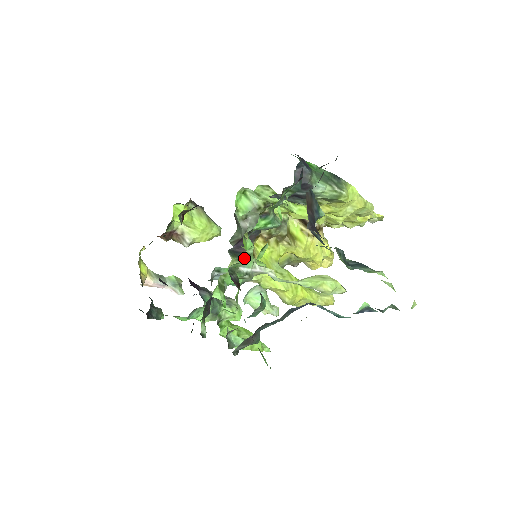
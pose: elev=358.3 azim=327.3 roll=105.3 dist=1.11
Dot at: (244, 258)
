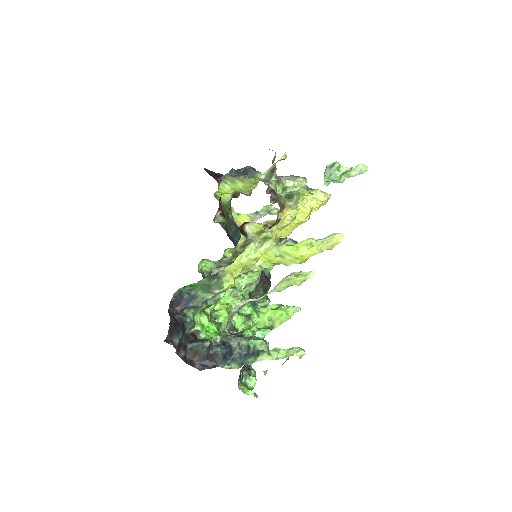
Dot at: occluded
